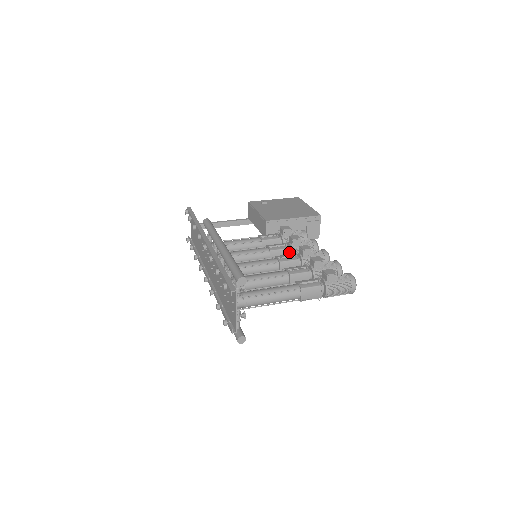
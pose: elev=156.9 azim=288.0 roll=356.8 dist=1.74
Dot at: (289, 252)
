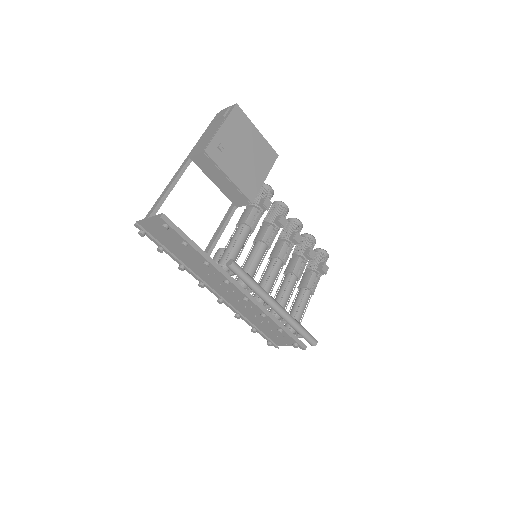
Dot at: occluded
